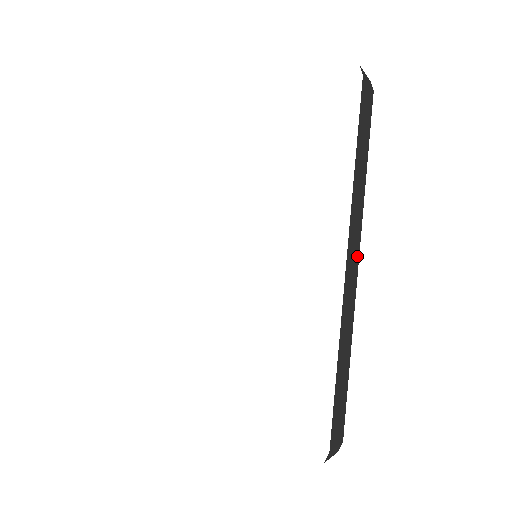
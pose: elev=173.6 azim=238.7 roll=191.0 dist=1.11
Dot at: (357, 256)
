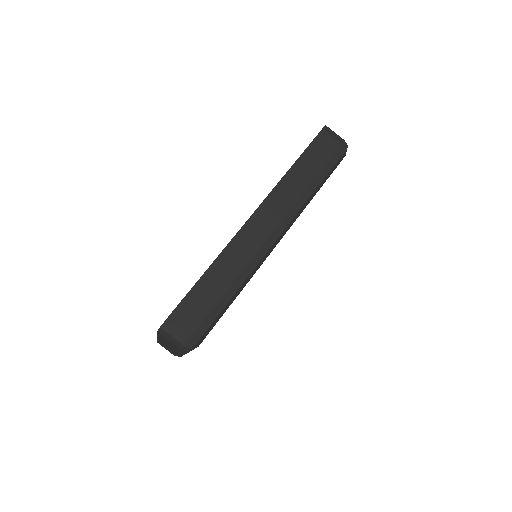
Dot at: (272, 226)
